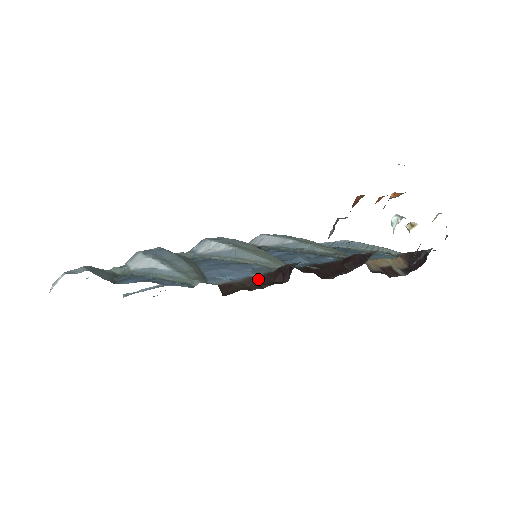
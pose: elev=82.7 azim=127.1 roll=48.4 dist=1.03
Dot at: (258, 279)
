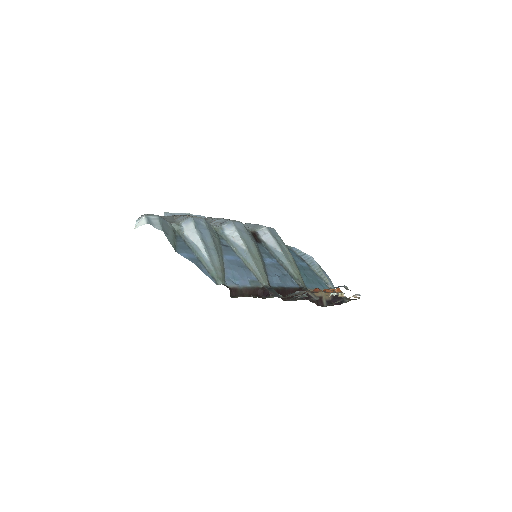
Dot at: (250, 290)
